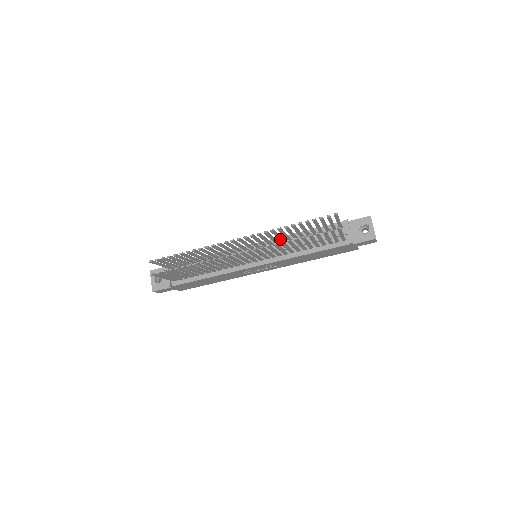
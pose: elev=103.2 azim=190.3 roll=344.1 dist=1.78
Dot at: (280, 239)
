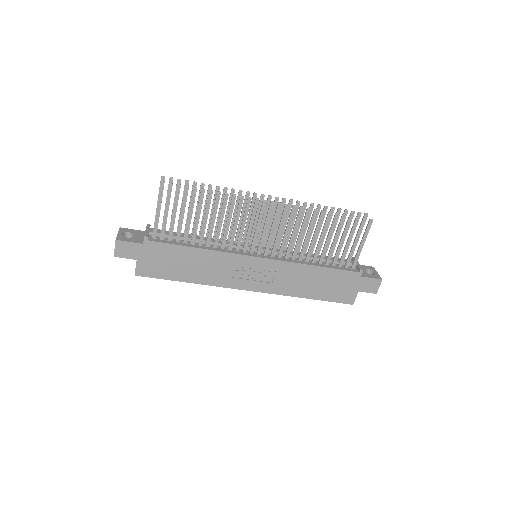
Dot at: (294, 239)
